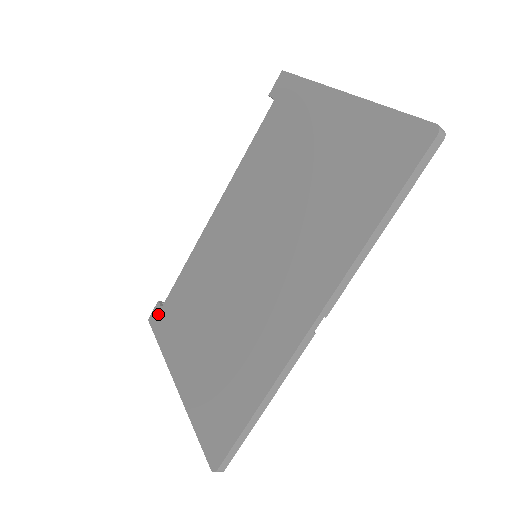
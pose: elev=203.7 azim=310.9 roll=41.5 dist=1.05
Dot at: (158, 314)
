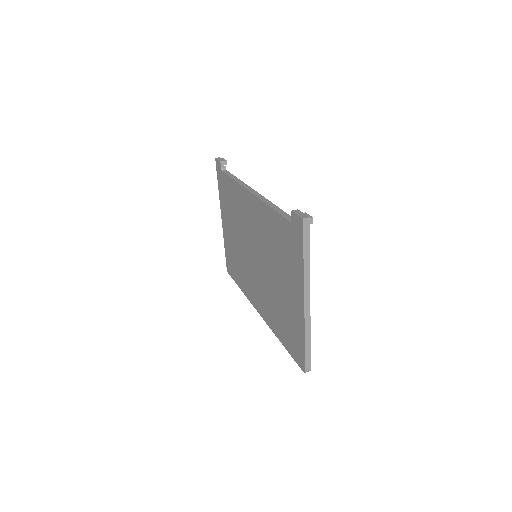
Dot at: (219, 170)
